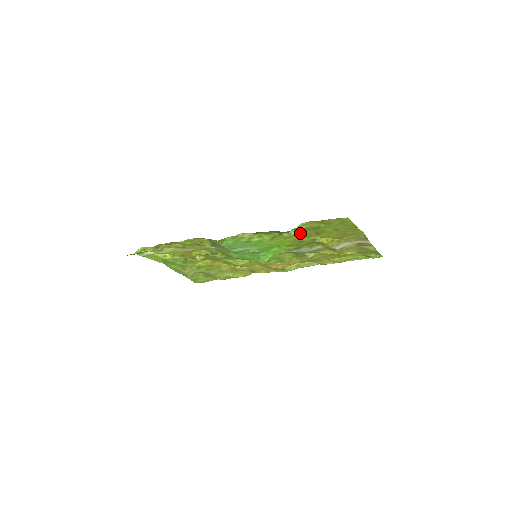
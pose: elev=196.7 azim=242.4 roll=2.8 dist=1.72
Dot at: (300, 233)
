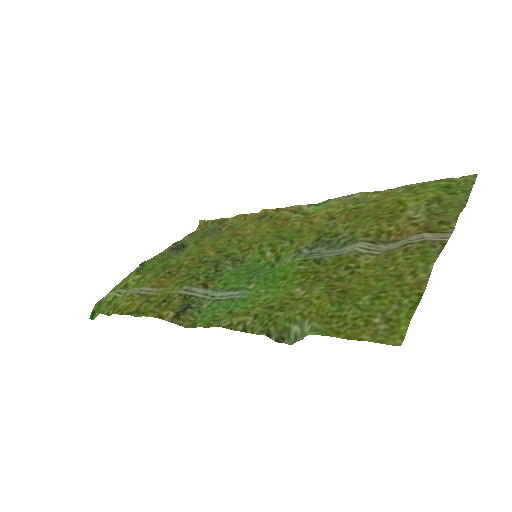
Dot at: (312, 297)
